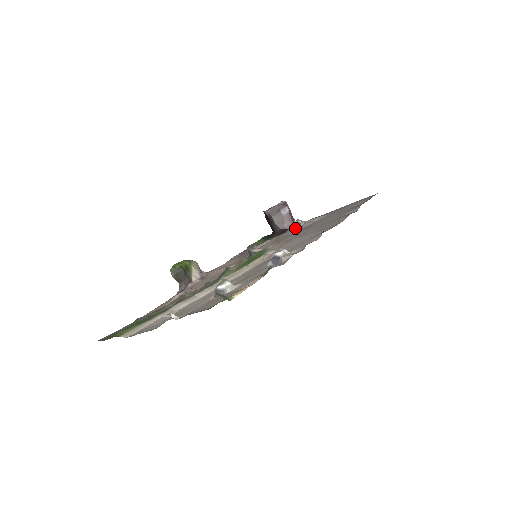
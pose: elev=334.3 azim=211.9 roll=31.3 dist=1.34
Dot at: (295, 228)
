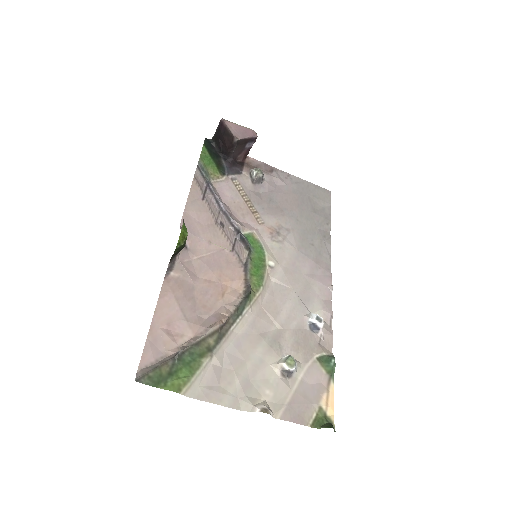
Dot at: (257, 182)
